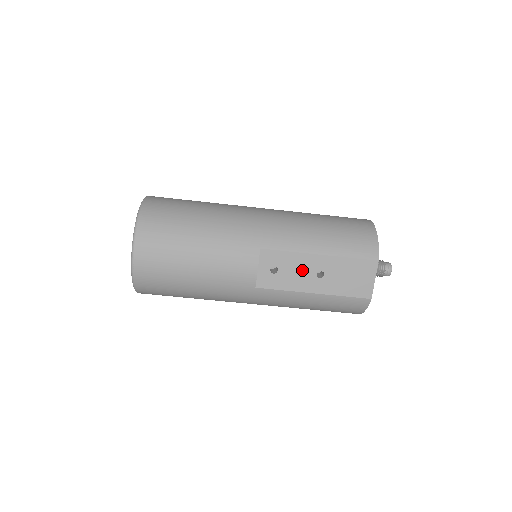
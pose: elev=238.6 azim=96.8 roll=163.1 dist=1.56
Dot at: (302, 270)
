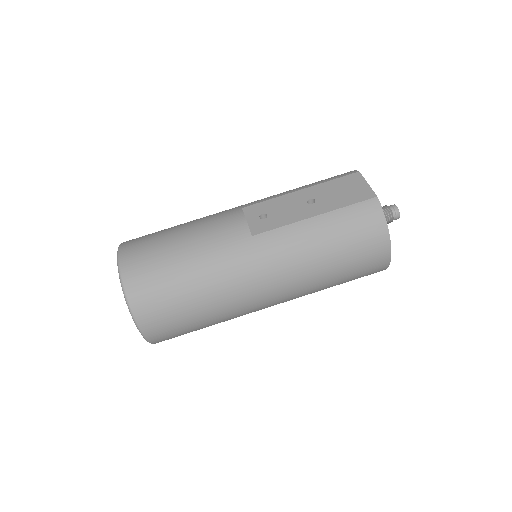
Dot at: (291, 206)
